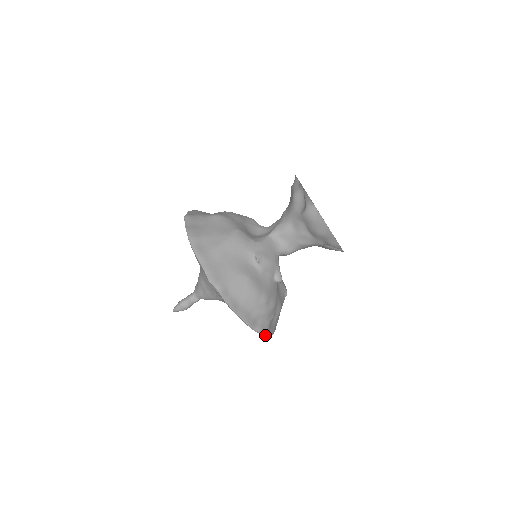
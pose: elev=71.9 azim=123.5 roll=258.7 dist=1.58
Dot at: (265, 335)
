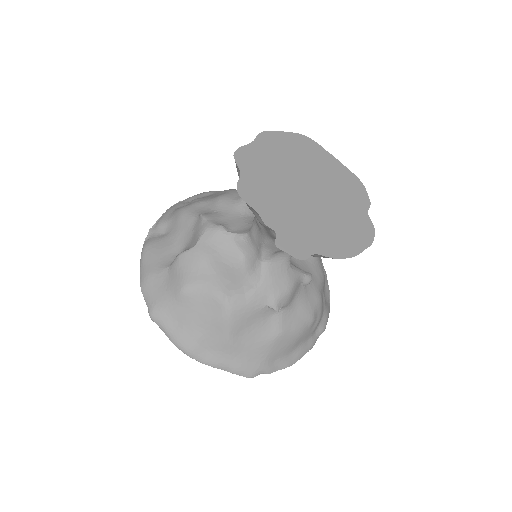
Dot at: (328, 317)
